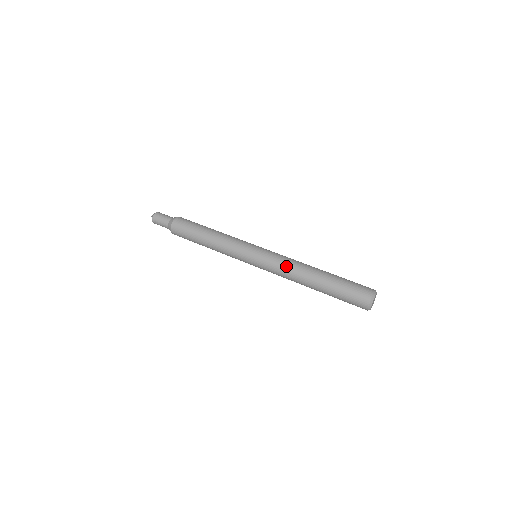
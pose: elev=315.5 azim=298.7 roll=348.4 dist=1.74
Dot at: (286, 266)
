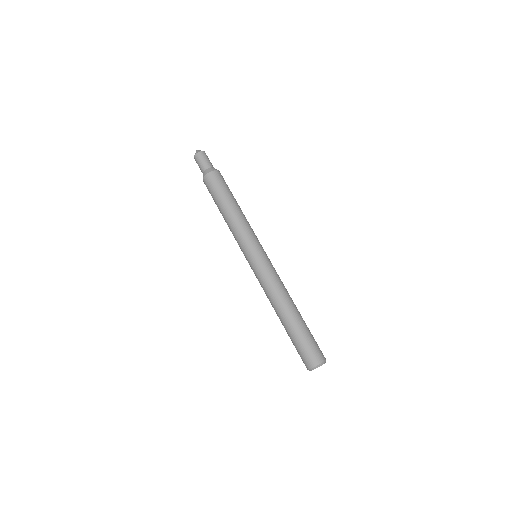
Dot at: (269, 288)
